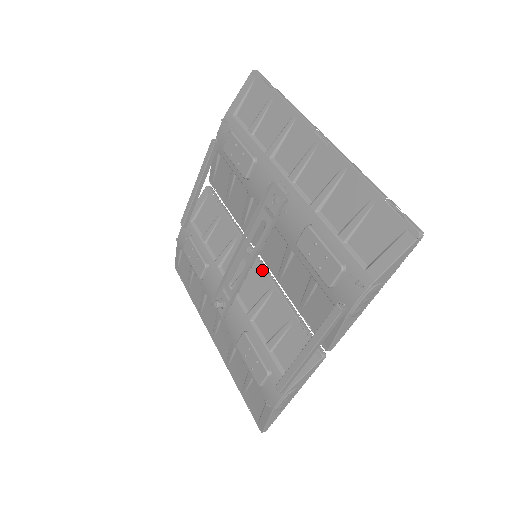
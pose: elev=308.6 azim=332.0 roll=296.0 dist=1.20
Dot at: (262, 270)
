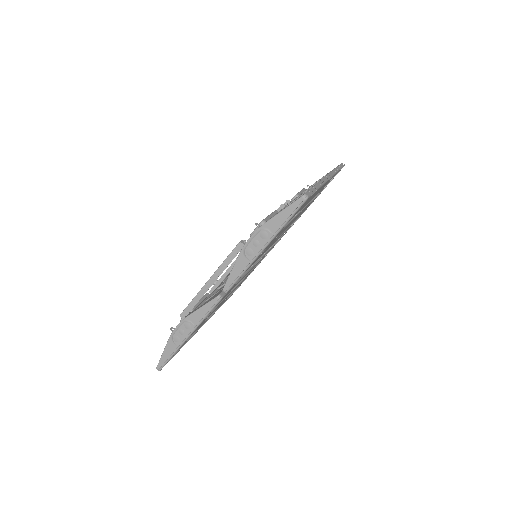
Dot at: occluded
